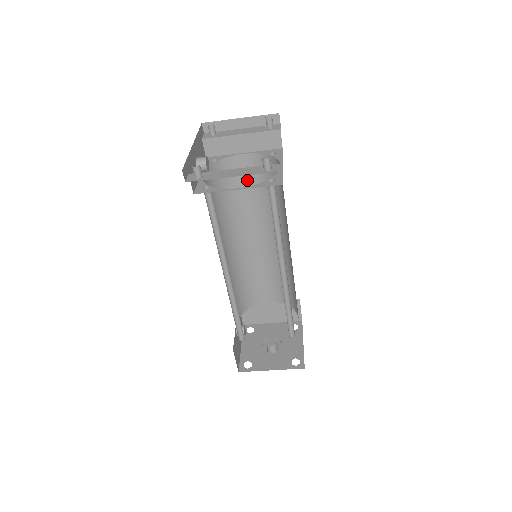
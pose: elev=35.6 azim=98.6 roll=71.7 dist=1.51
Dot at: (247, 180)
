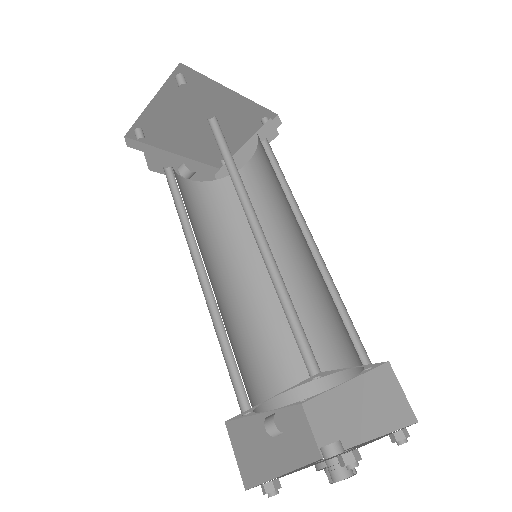
Dot at: (257, 190)
